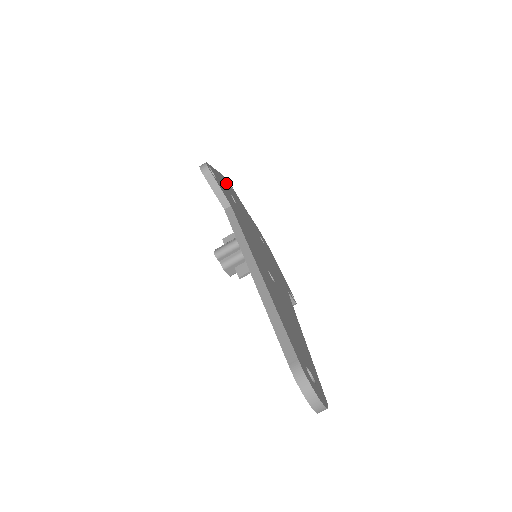
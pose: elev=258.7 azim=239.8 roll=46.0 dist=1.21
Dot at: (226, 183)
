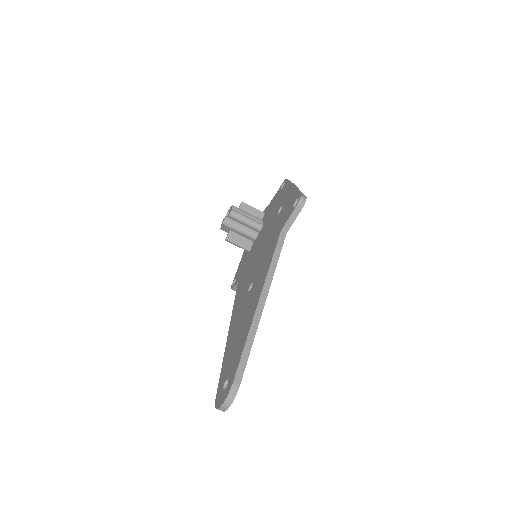
Dot at: occluded
